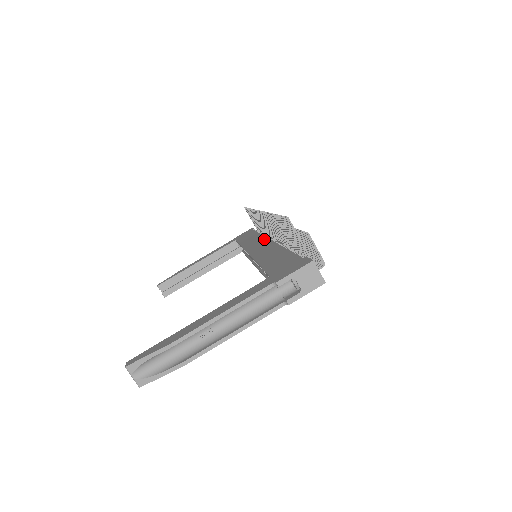
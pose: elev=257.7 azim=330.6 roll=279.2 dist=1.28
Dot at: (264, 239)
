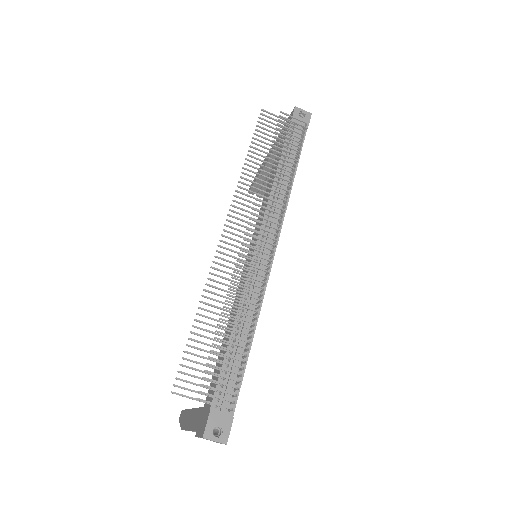
Dot at: occluded
